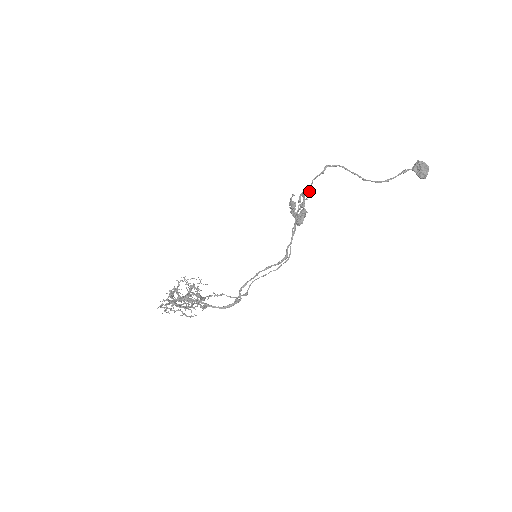
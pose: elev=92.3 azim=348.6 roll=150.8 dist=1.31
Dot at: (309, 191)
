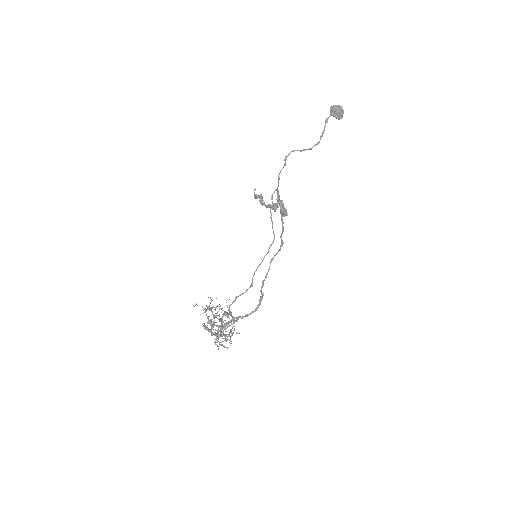
Dot at: (278, 184)
